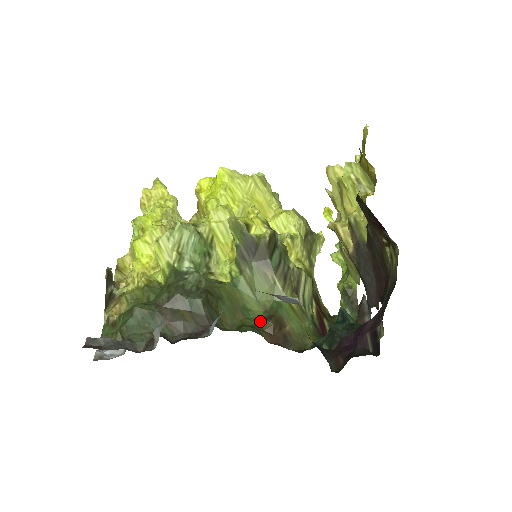
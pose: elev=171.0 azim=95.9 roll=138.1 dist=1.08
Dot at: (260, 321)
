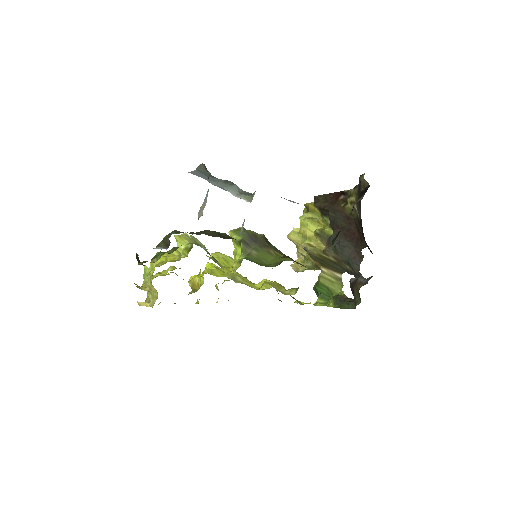
Dot at: occluded
